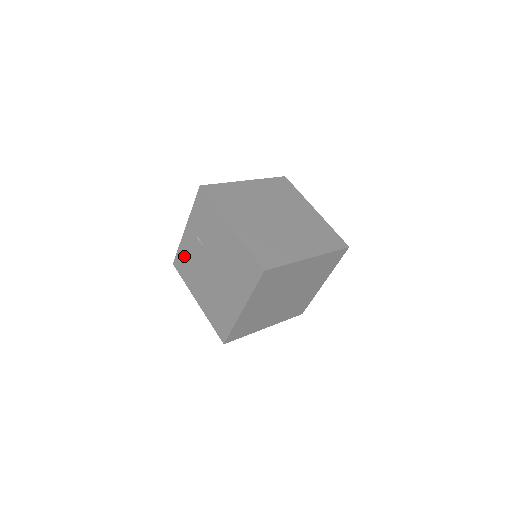
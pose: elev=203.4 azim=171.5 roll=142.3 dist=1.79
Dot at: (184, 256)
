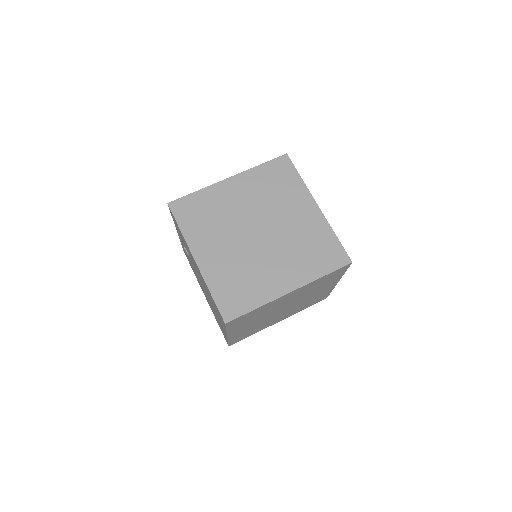
Dot at: occluded
